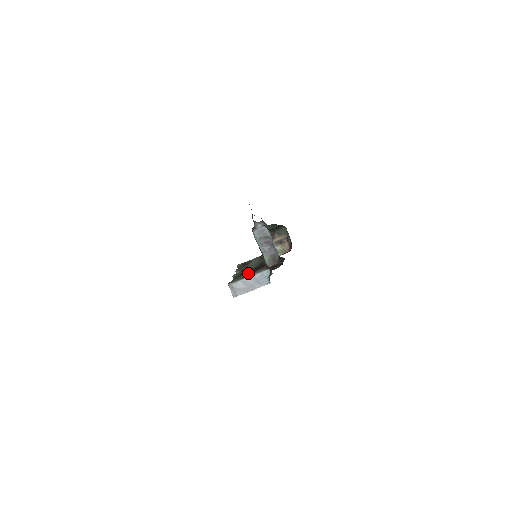
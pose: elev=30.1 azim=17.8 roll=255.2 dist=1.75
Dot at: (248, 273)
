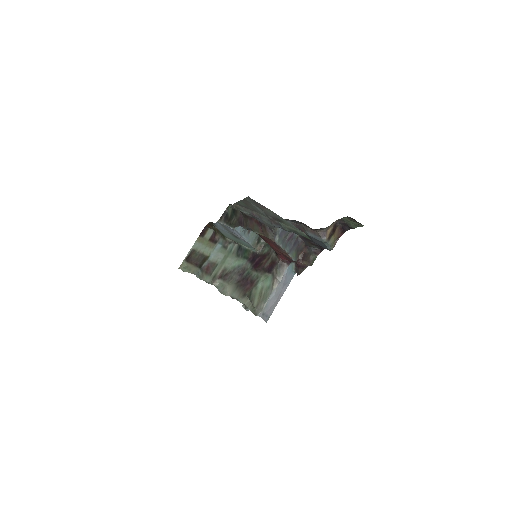
Dot at: (257, 282)
